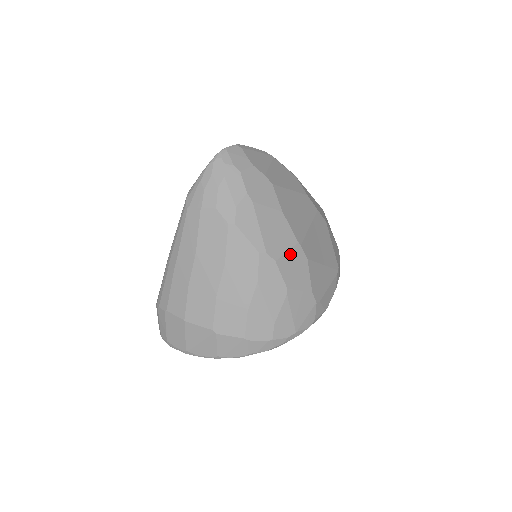
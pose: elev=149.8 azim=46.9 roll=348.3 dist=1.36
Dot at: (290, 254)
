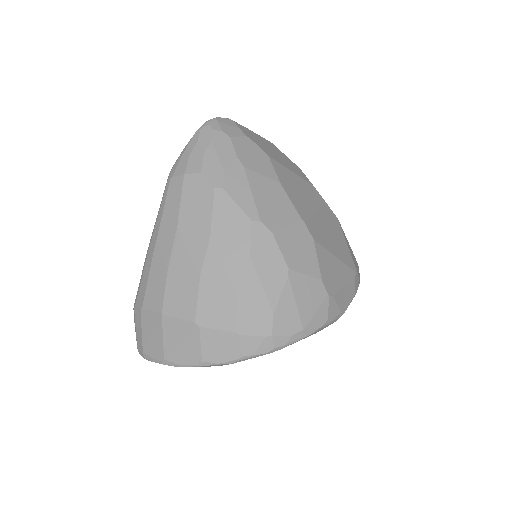
Dot at: (291, 229)
